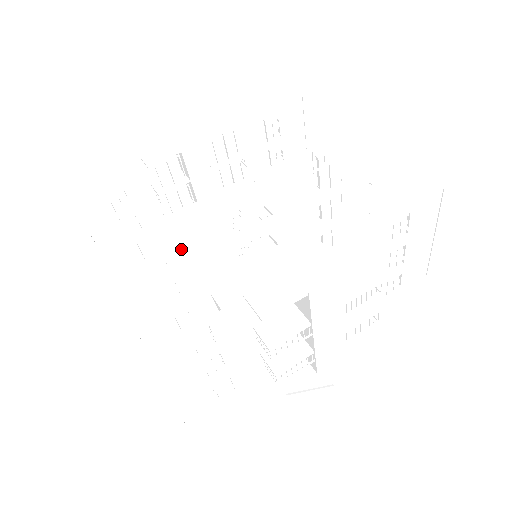
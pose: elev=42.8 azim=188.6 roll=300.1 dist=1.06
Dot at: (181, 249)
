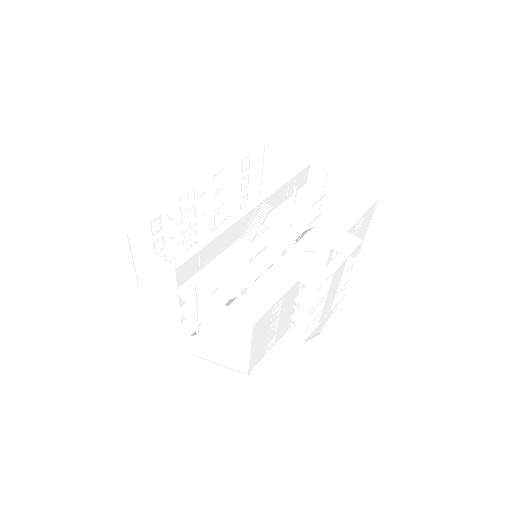
Dot at: (219, 257)
